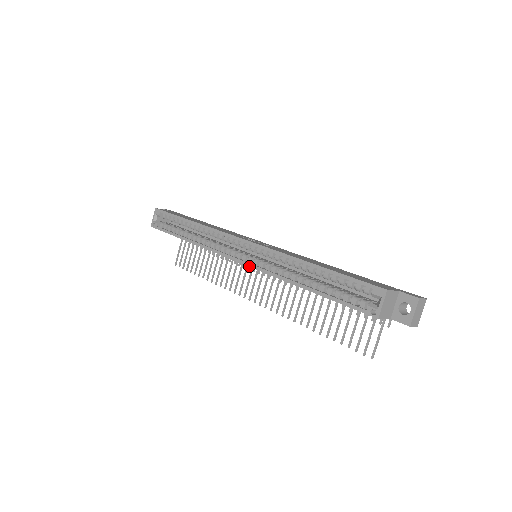
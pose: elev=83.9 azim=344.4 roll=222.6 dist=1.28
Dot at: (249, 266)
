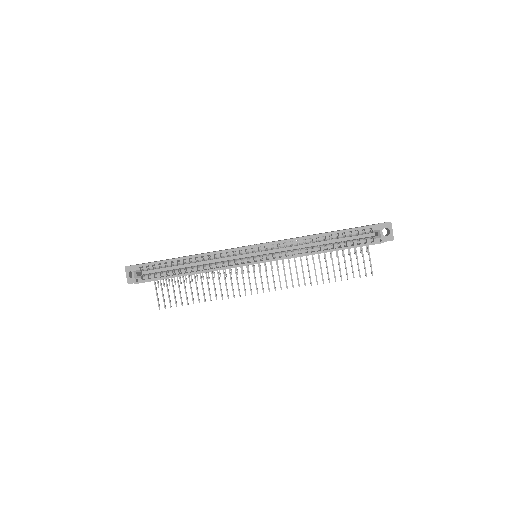
Dot at: occluded
